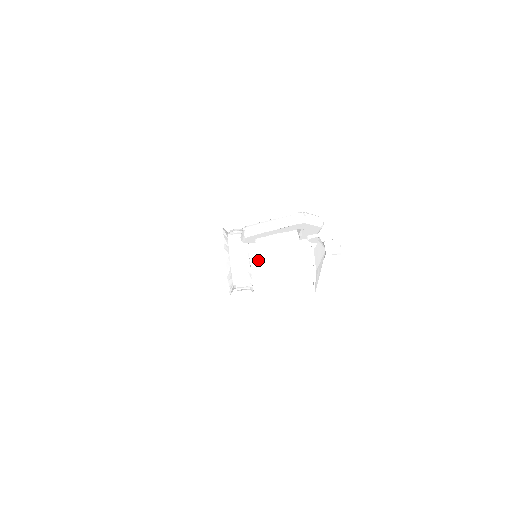
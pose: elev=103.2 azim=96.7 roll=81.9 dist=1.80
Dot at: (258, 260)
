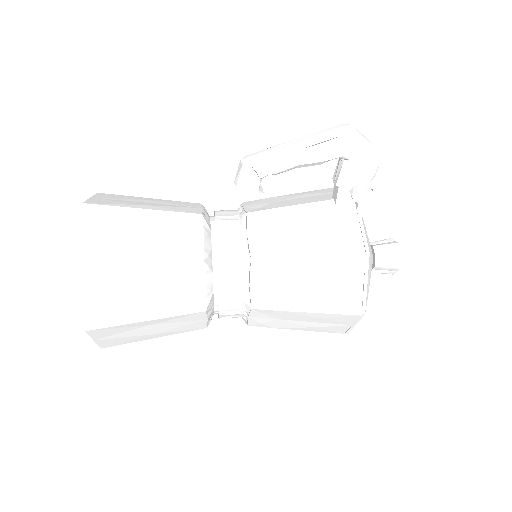
Dot at: (262, 236)
